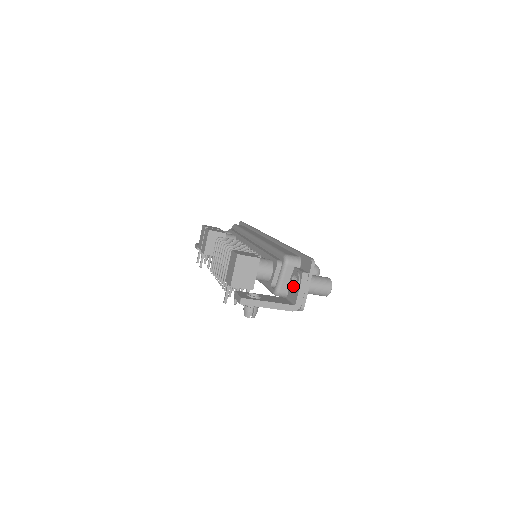
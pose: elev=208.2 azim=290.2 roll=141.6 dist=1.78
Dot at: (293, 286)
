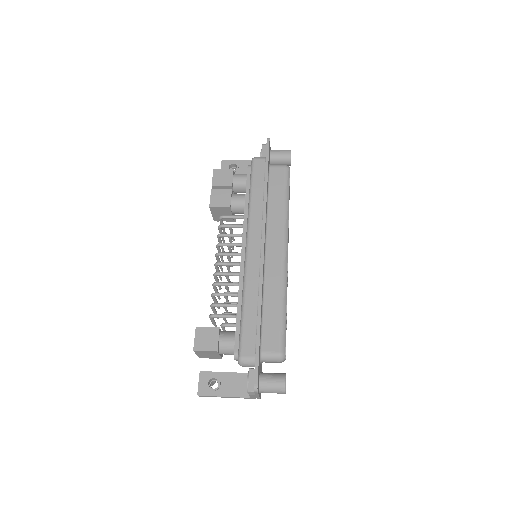
Dot at: occluded
